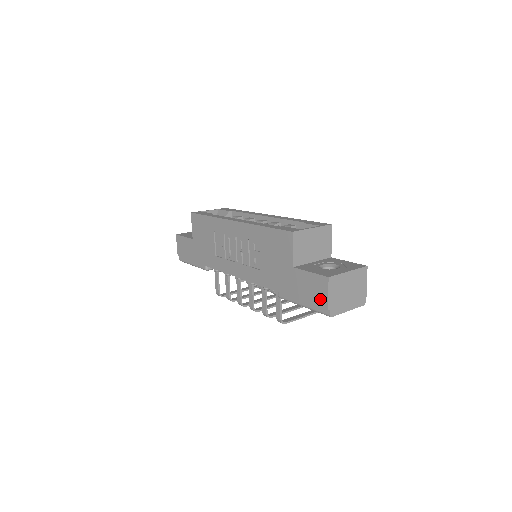
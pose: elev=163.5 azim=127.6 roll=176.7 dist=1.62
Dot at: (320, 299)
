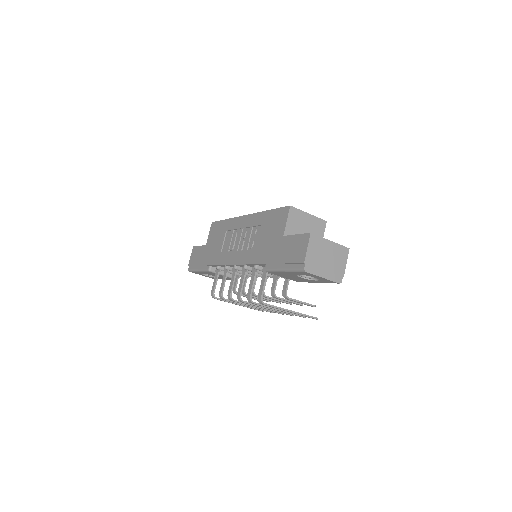
Dot at: (299, 255)
